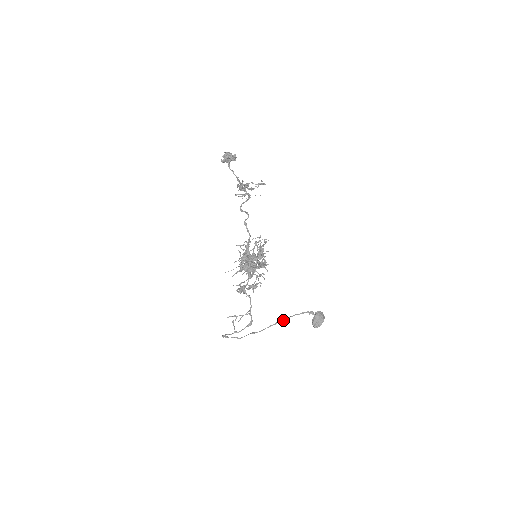
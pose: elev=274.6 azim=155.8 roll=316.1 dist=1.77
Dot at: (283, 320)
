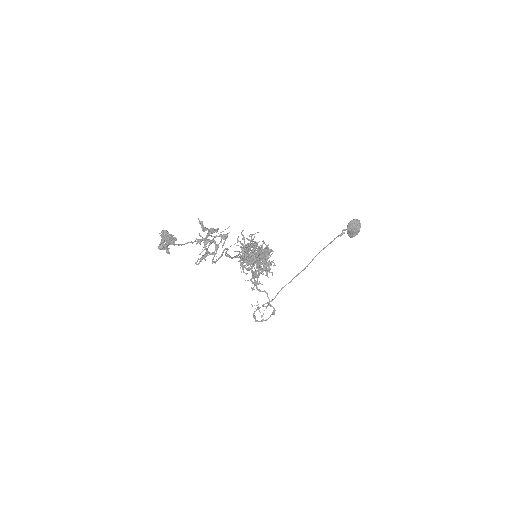
Dot at: (310, 262)
